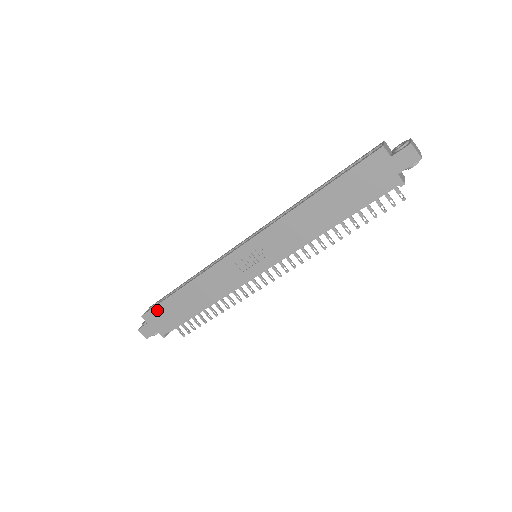
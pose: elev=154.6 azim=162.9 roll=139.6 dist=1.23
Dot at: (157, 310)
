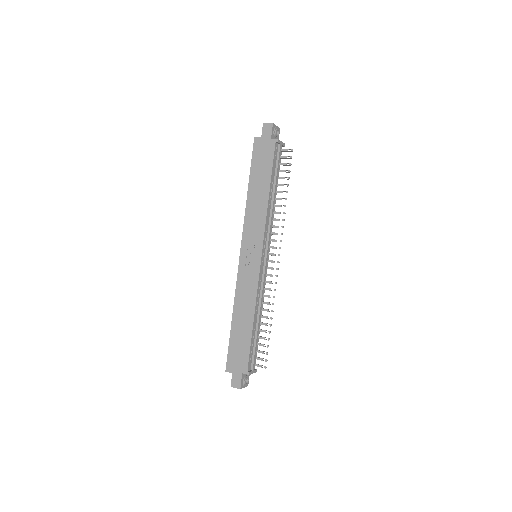
Dot at: (231, 354)
